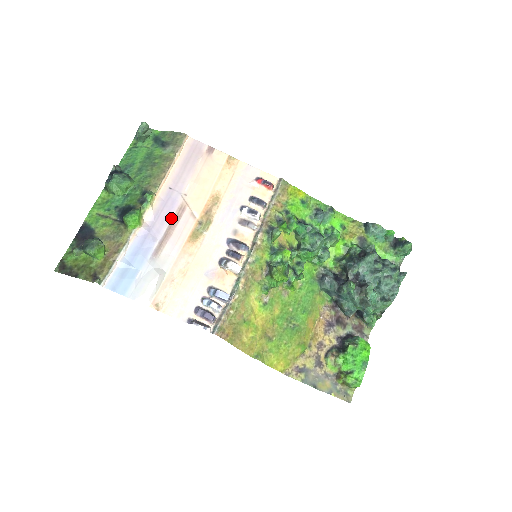
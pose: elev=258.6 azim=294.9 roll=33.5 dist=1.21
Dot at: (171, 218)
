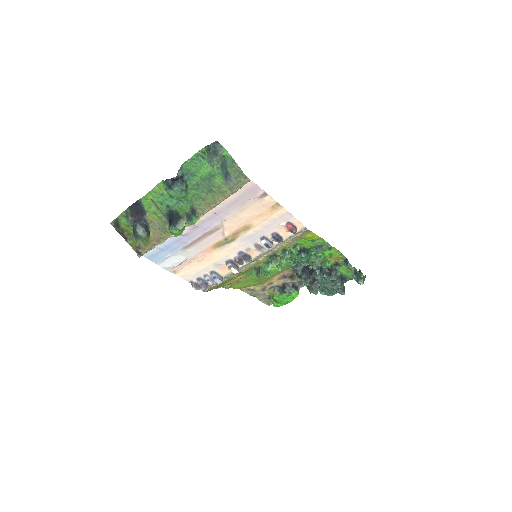
Dot at: (206, 232)
